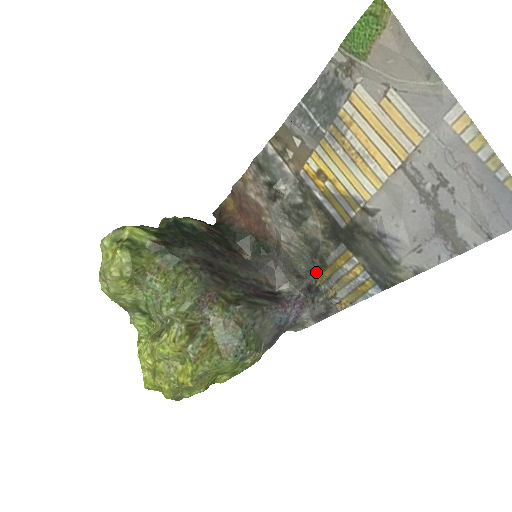
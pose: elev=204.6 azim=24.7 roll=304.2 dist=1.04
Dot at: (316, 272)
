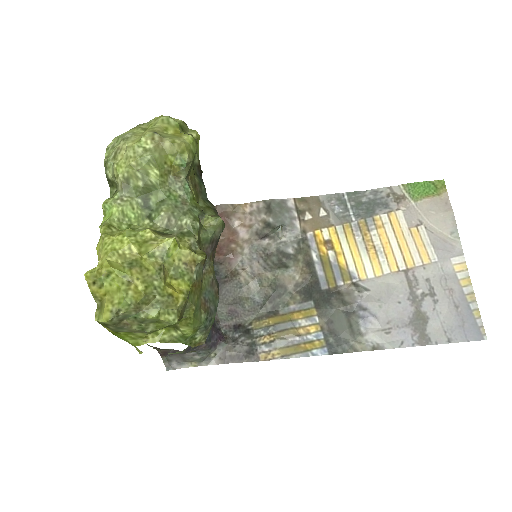
Dot at: (259, 315)
